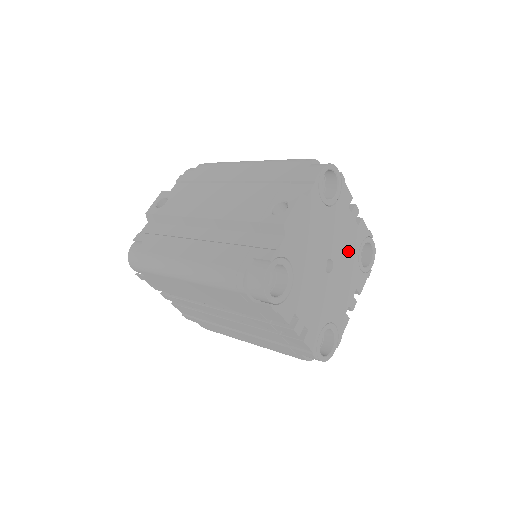
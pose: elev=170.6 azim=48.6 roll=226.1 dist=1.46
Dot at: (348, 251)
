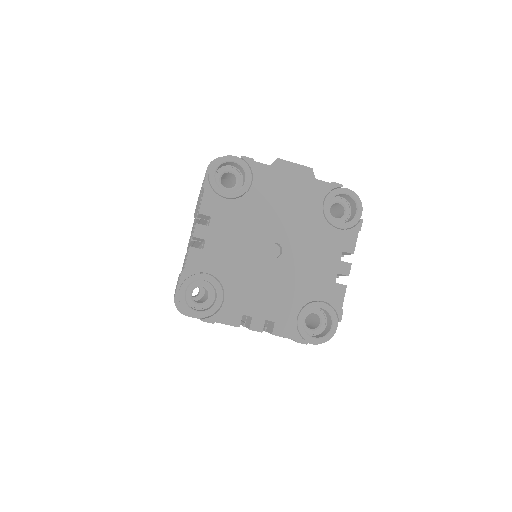
Dot at: (304, 278)
